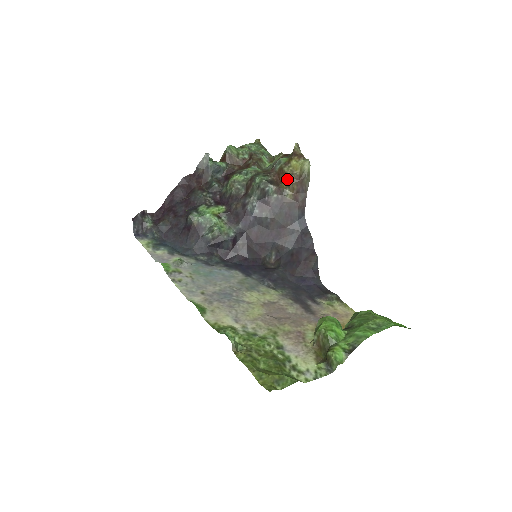
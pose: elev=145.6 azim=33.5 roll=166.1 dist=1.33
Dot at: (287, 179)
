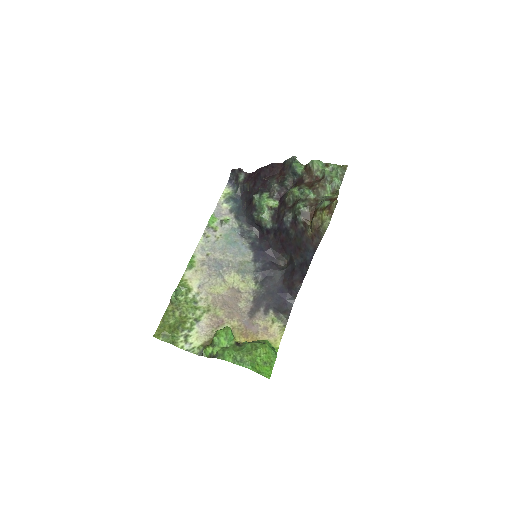
Dot at: (312, 221)
